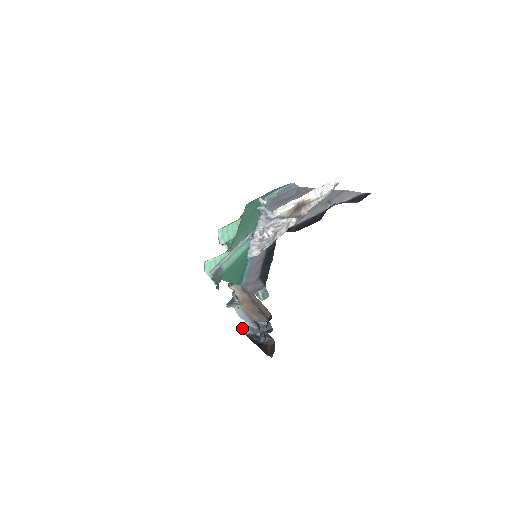
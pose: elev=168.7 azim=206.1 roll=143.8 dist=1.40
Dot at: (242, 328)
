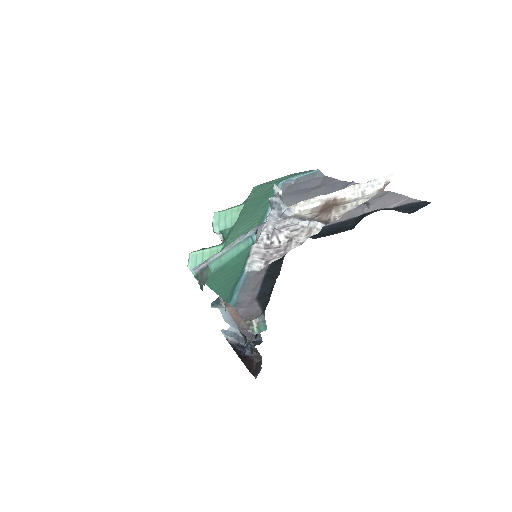
Dot at: (226, 334)
